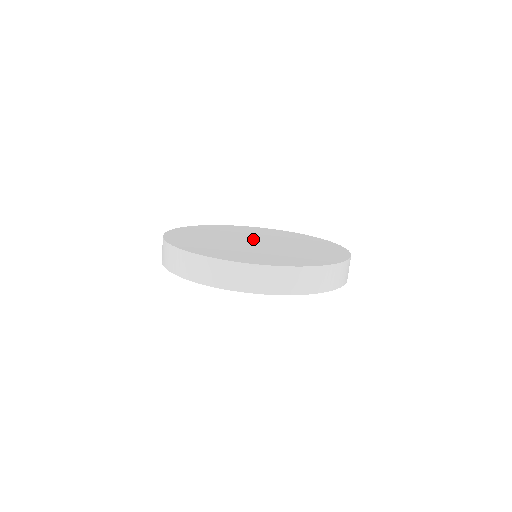
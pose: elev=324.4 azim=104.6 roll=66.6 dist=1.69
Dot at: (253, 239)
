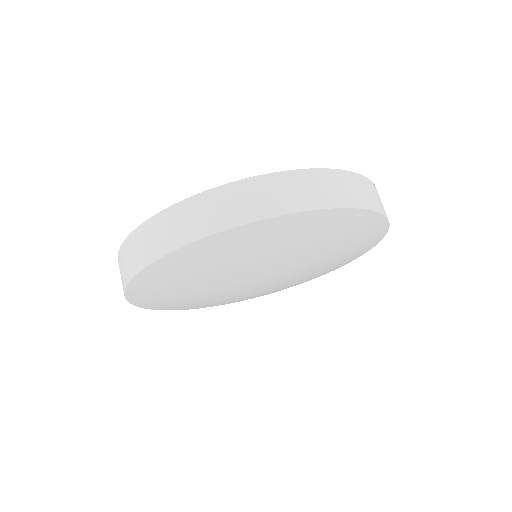
Dot at: occluded
